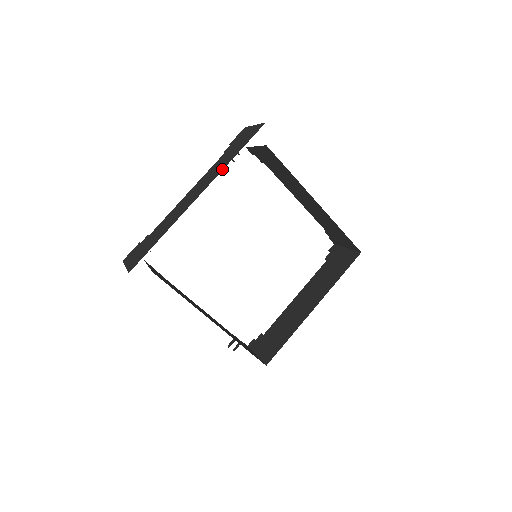
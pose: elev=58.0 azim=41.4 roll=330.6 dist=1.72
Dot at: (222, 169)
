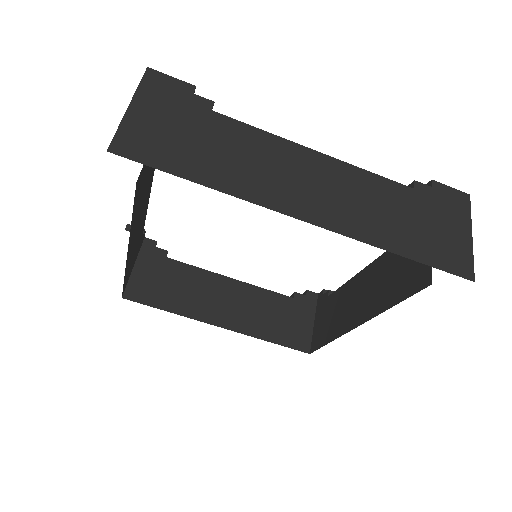
Dot at: (370, 241)
